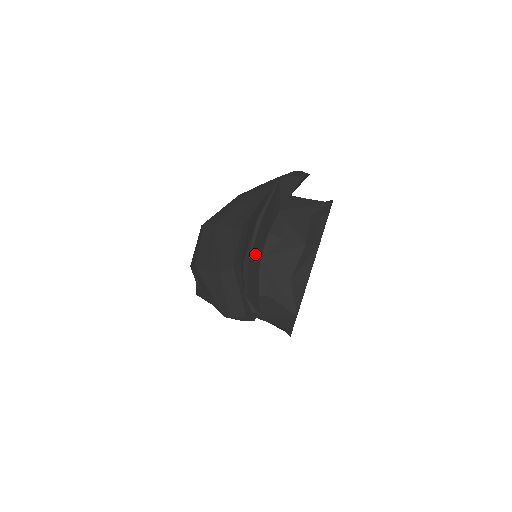
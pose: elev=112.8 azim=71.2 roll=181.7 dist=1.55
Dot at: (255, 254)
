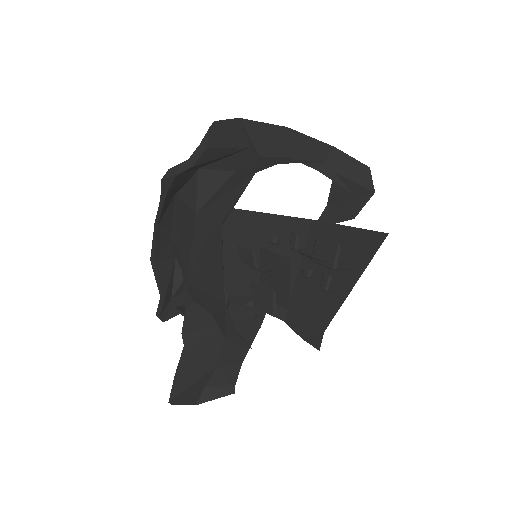
Dot at: (257, 135)
